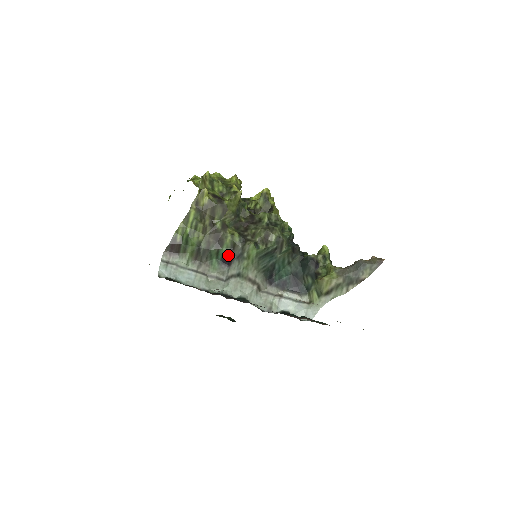
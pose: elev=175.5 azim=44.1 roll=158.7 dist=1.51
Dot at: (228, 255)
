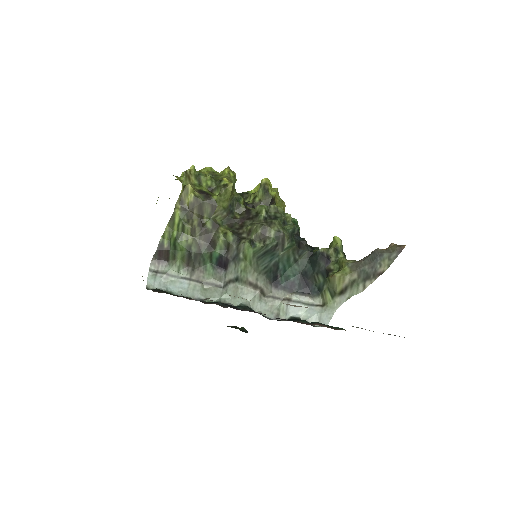
Dot at: (223, 258)
